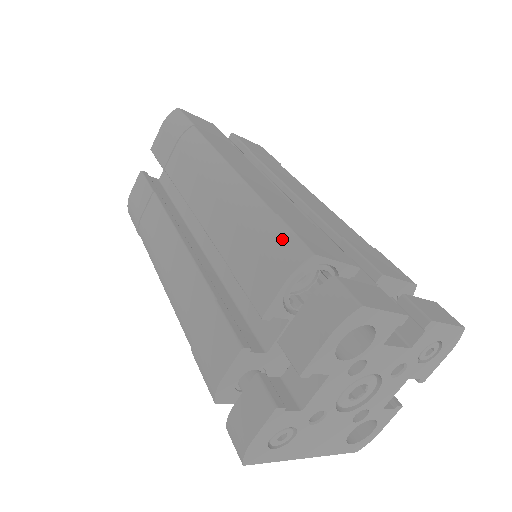
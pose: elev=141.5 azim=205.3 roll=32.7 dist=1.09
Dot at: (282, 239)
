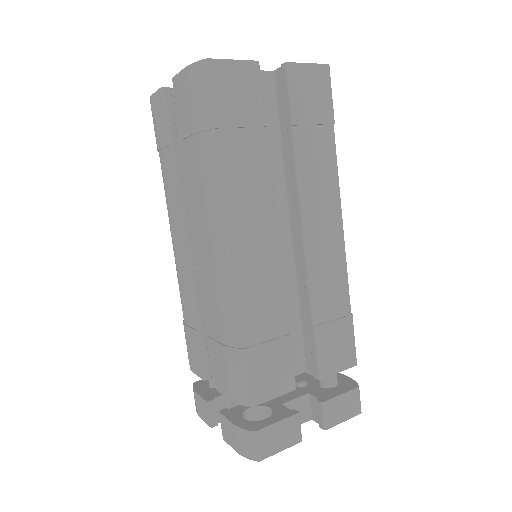
Dot at: (239, 376)
